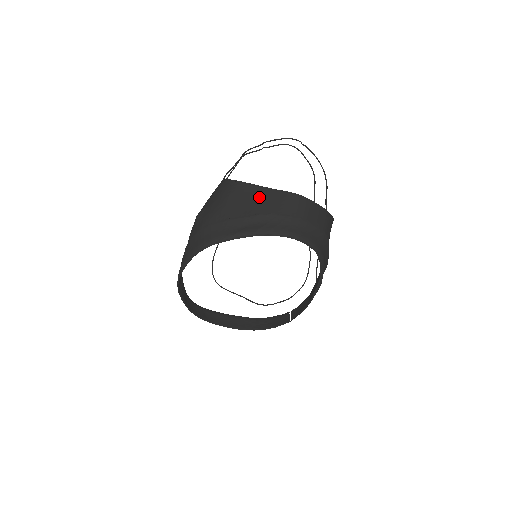
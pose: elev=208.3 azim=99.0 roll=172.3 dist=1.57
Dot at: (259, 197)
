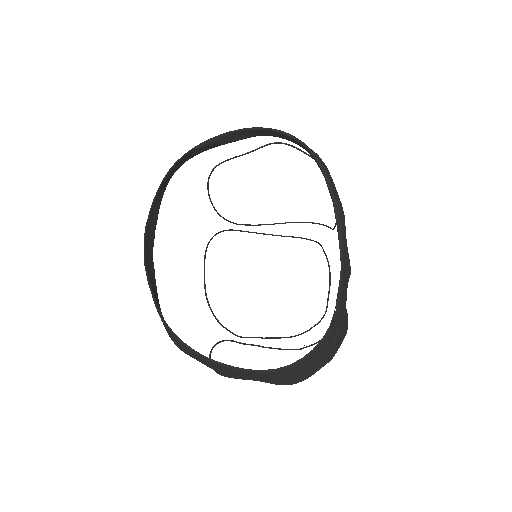
Dot at: occluded
